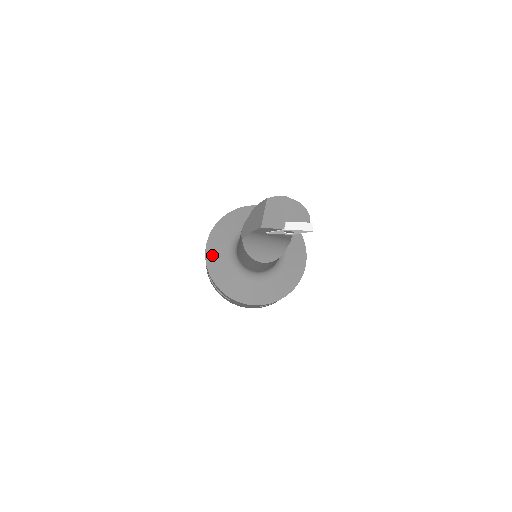
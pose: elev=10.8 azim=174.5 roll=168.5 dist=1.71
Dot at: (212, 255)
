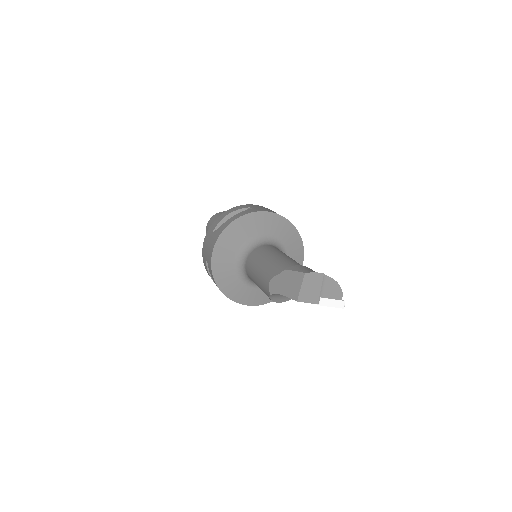
Dot at: (218, 264)
